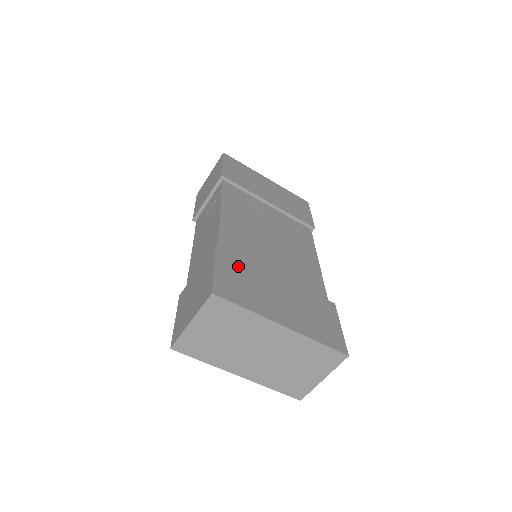
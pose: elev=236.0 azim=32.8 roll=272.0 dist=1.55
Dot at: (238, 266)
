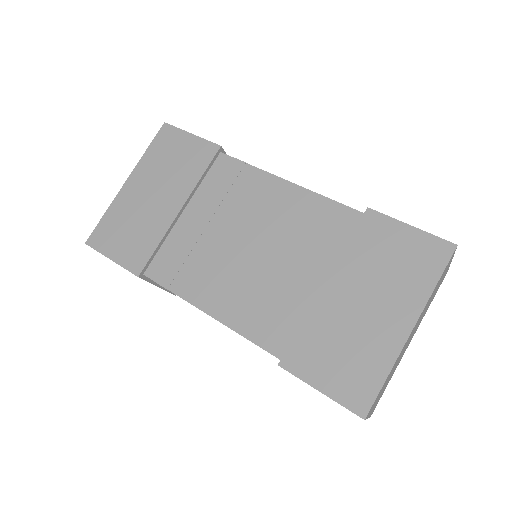
Dot at: (315, 350)
